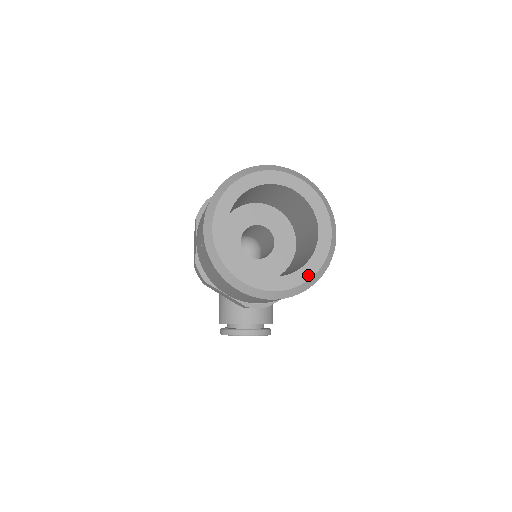
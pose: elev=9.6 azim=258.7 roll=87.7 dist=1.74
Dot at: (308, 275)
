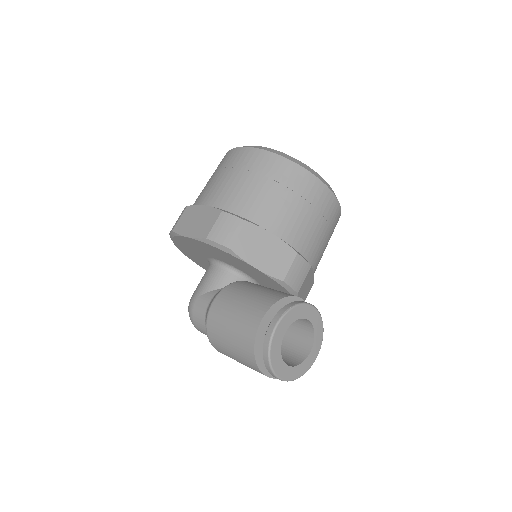
Dot at: occluded
